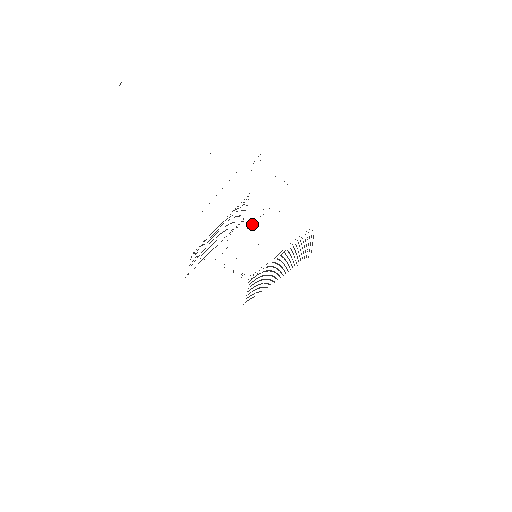
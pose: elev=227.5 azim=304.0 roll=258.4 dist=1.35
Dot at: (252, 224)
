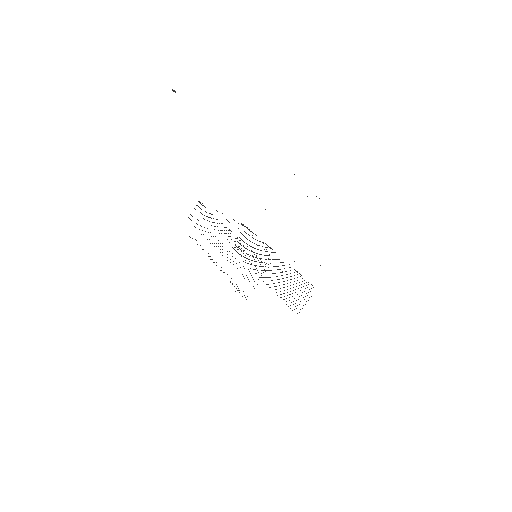
Dot at: occluded
